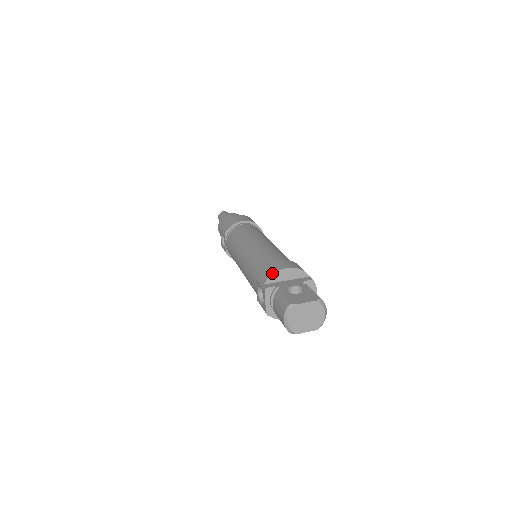
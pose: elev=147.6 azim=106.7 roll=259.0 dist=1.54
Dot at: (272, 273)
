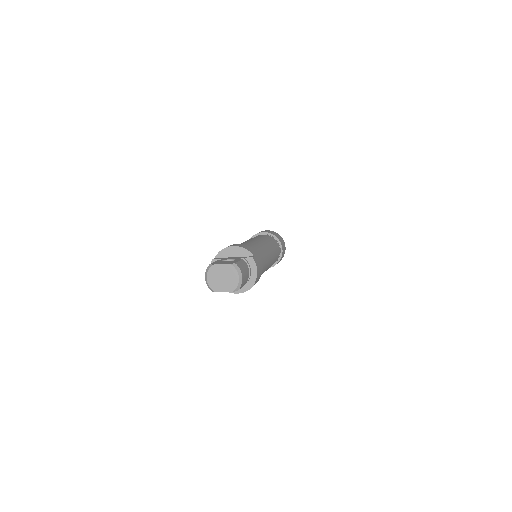
Dot at: (222, 249)
